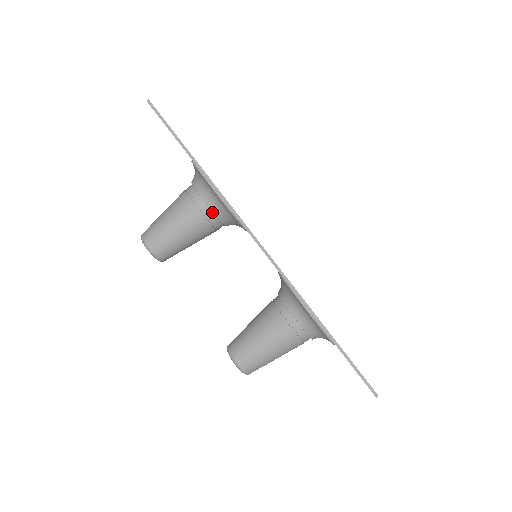
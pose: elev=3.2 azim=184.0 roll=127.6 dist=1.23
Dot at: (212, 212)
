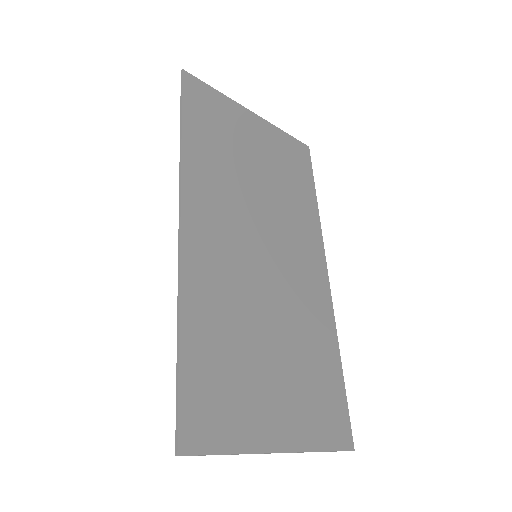
Dot at: occluded
